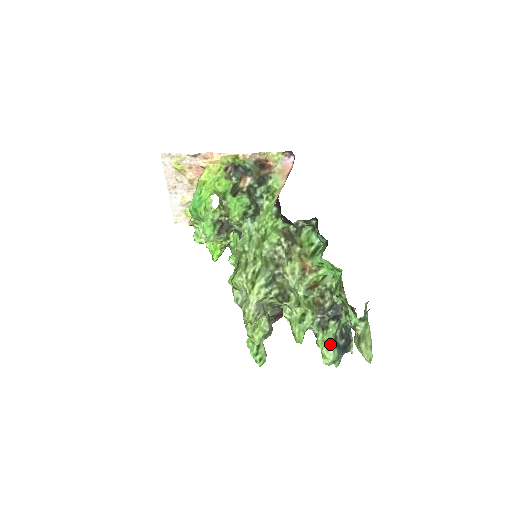
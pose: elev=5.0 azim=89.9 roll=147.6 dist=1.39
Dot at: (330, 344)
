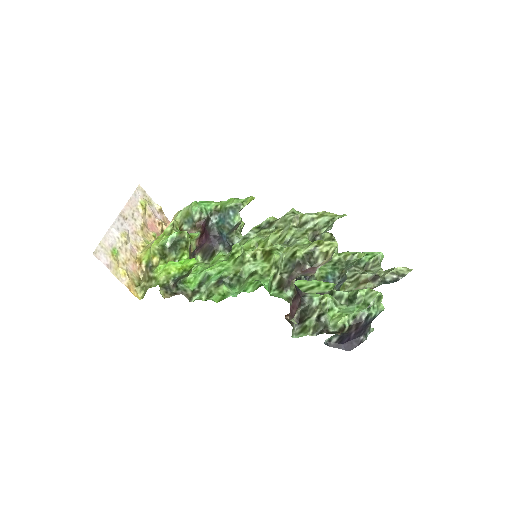
Dot at: occluded
